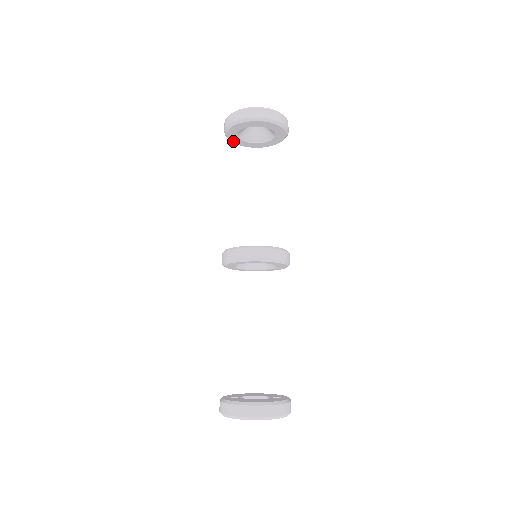
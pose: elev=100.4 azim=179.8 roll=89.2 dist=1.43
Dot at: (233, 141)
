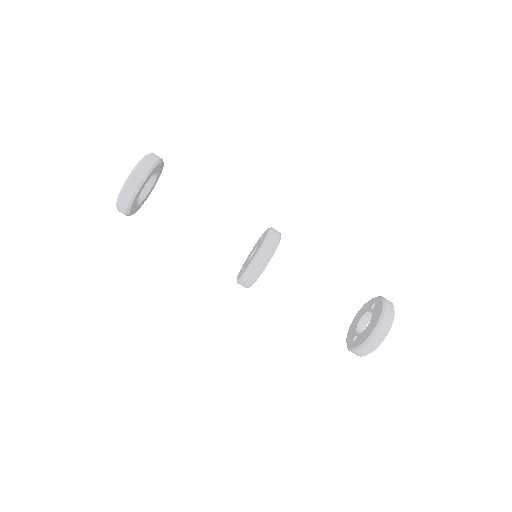
Dot at: (135, 212)
